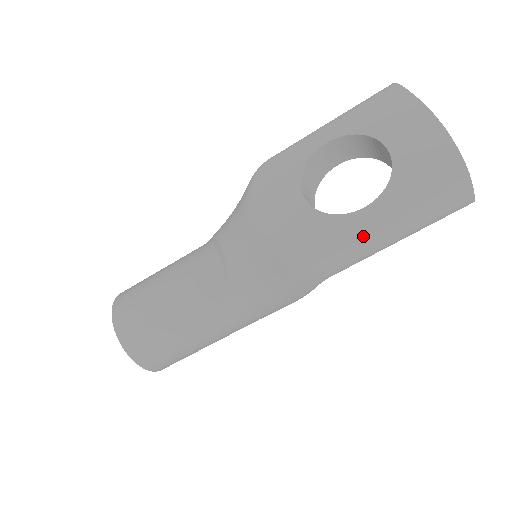
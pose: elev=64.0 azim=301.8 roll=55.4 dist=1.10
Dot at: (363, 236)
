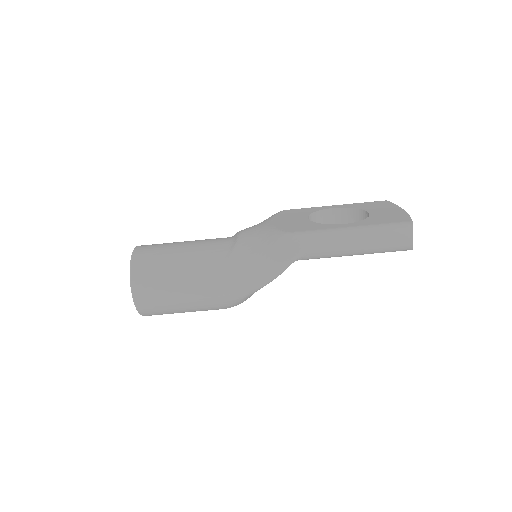
Dot at: (337, 232)
